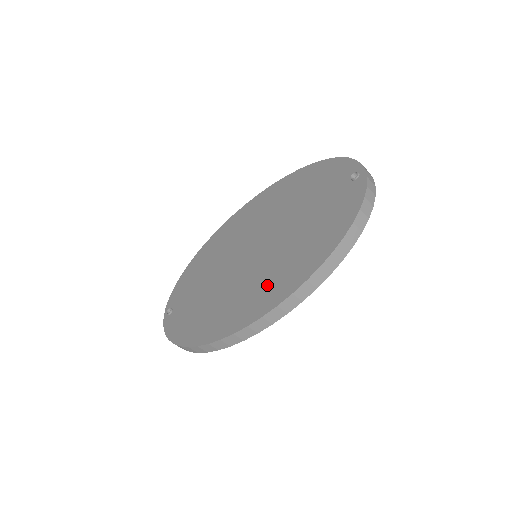
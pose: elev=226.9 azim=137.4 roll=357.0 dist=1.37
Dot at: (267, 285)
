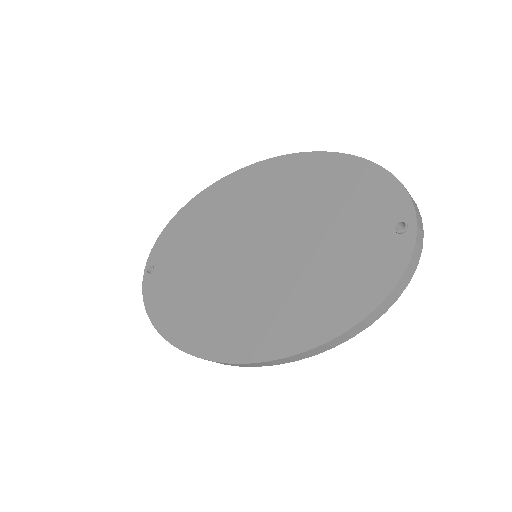
Dot at: (260, 321)
